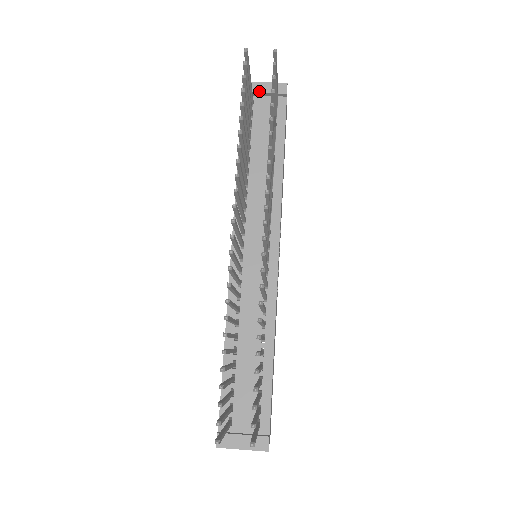
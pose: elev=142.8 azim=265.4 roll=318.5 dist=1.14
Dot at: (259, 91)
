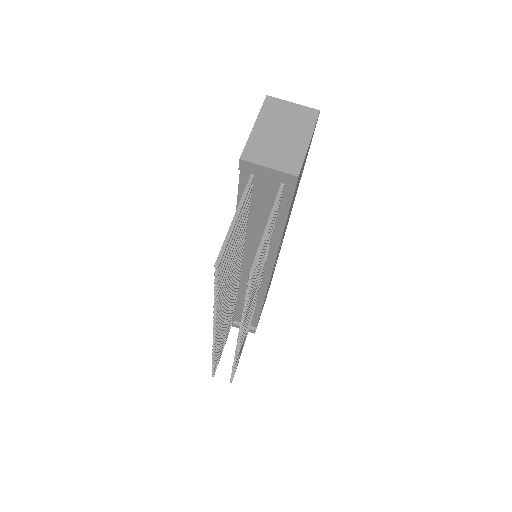
Dot at: (260, 175)
